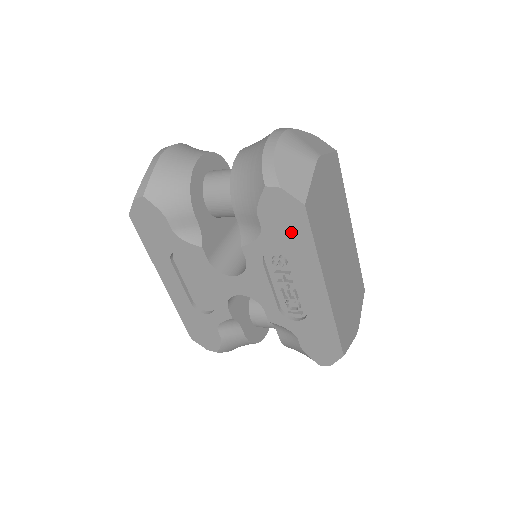
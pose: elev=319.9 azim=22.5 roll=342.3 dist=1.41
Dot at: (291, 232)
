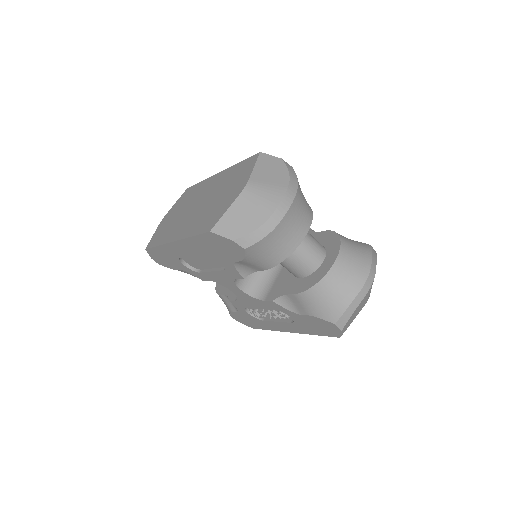
Dot at: (314, 327)
